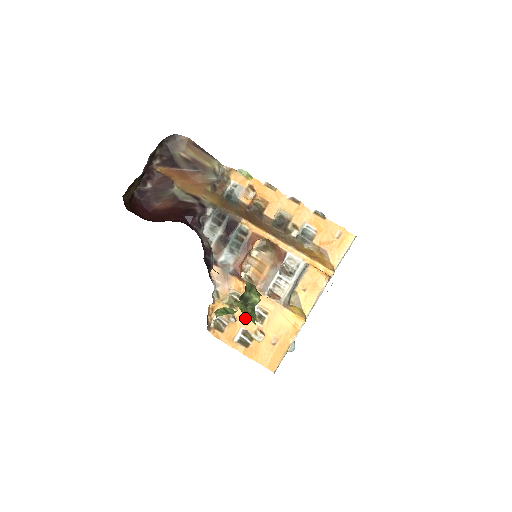
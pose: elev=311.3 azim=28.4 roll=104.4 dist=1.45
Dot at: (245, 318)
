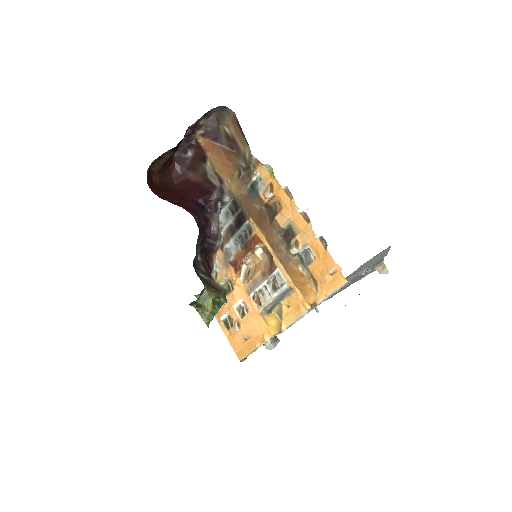
Dot at: (231, 306)
